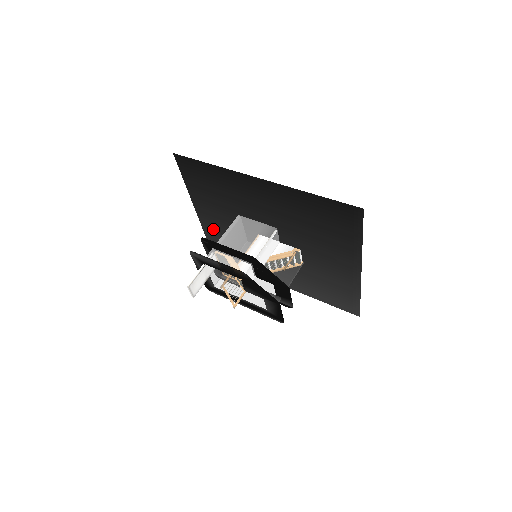
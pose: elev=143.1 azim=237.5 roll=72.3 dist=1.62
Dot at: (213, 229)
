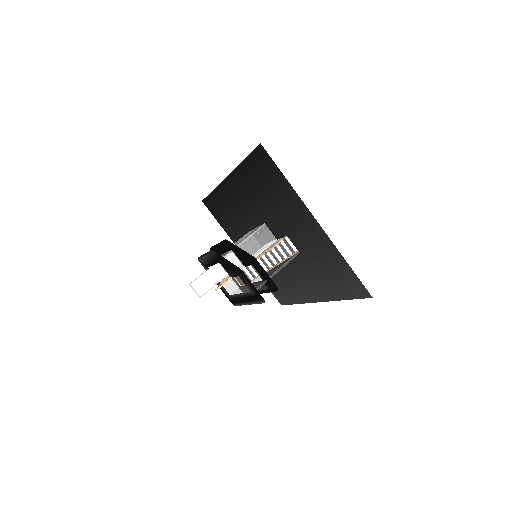
Dot at: occluded
